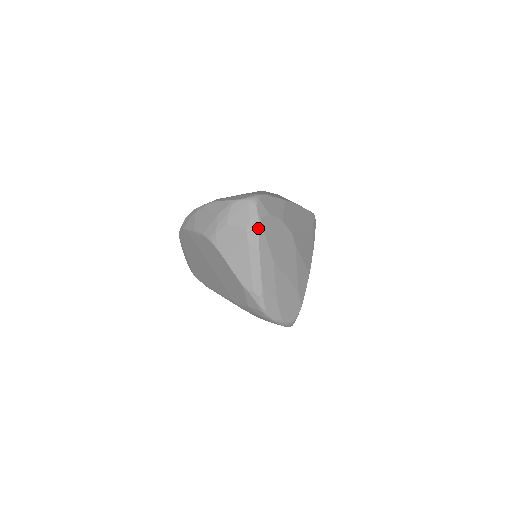
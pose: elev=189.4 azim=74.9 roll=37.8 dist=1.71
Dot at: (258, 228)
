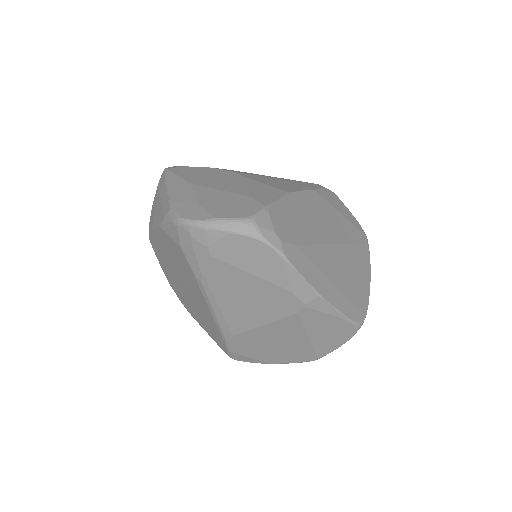
Dot at: (164, 174)
